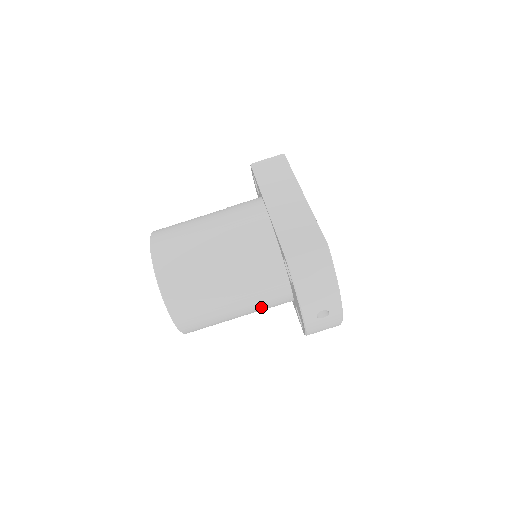
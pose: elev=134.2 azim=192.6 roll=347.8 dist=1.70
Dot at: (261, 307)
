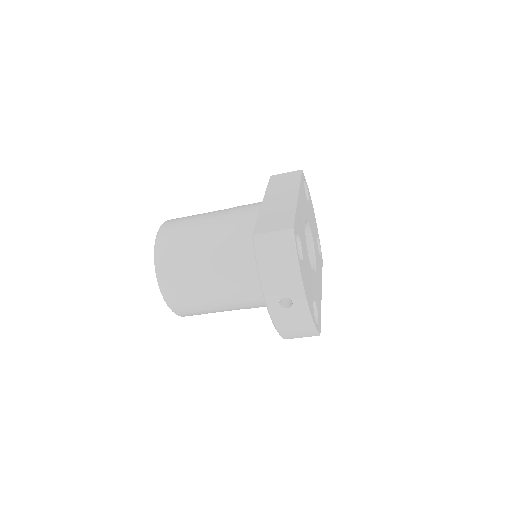
Dot at: (243, 298)
